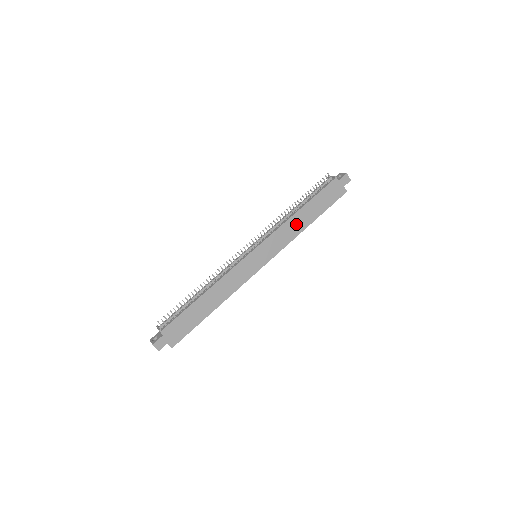
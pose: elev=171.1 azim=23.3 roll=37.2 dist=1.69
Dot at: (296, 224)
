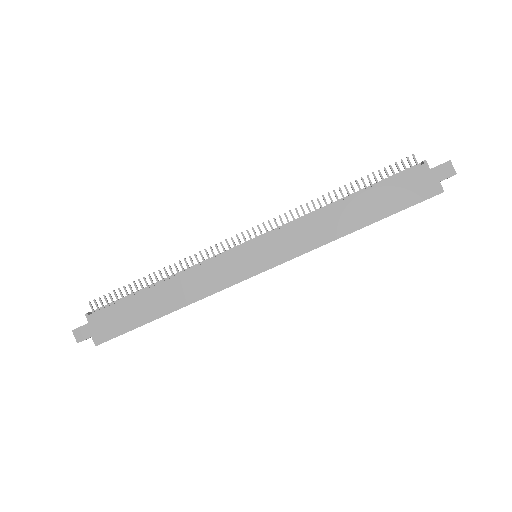
Dot at: (332, 222)
